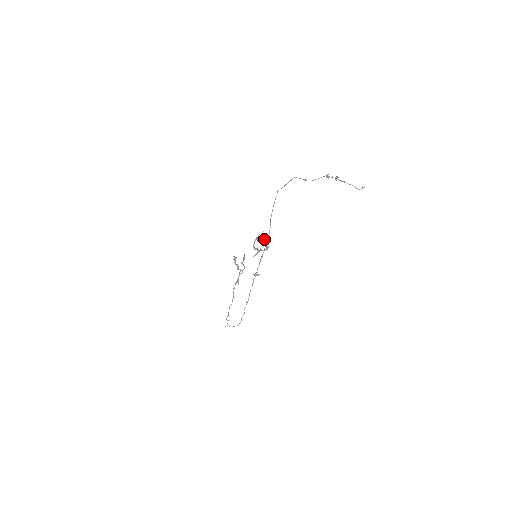
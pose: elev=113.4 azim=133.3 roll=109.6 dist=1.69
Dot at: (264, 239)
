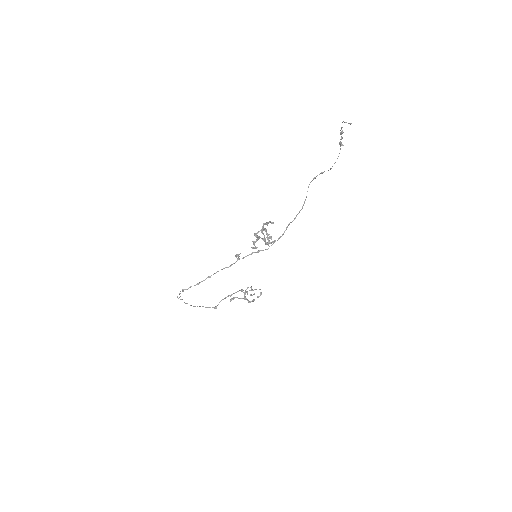
Dot at: (267, 223)
